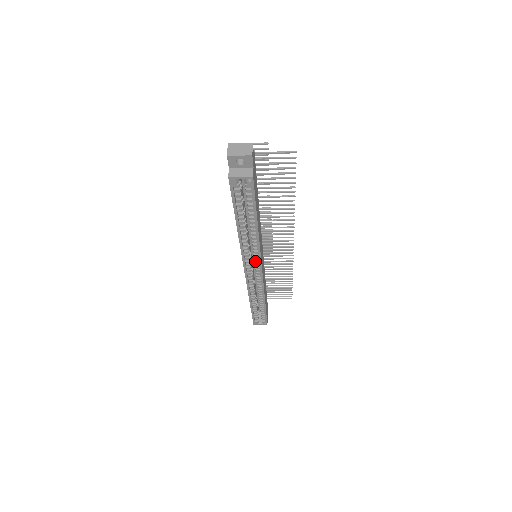
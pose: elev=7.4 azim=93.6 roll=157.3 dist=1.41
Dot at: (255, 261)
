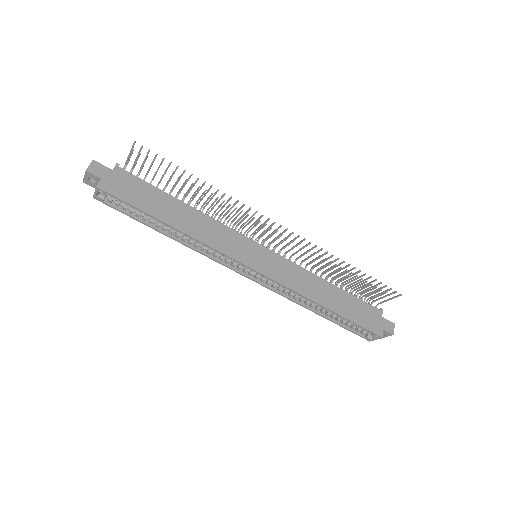
Dot at: (235, 261)
